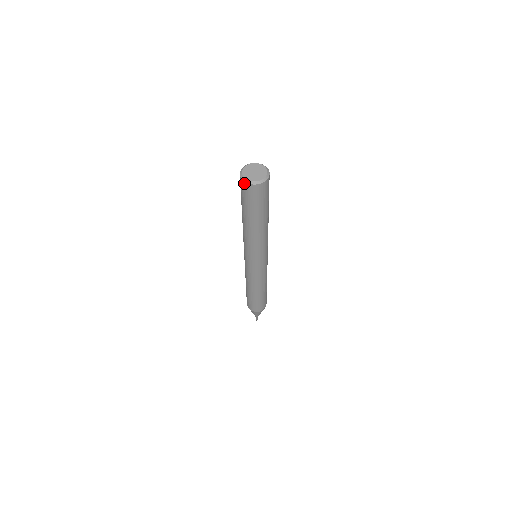
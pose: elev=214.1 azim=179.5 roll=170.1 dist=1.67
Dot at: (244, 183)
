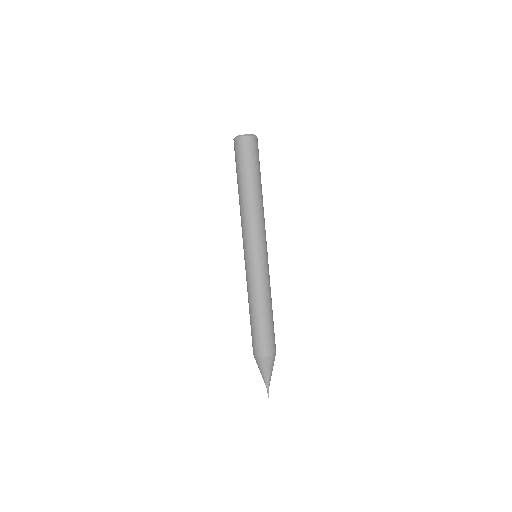
Dot at: (239, 139)
